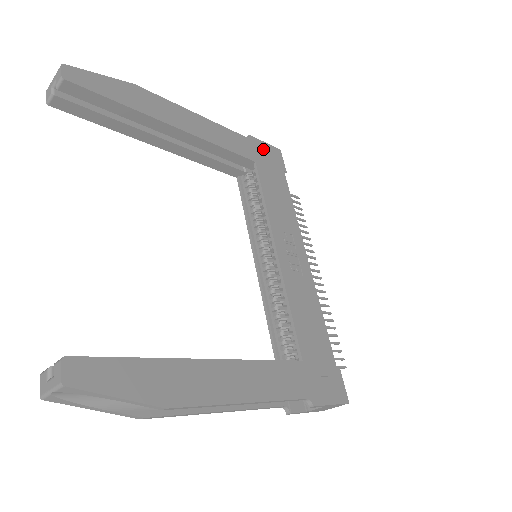
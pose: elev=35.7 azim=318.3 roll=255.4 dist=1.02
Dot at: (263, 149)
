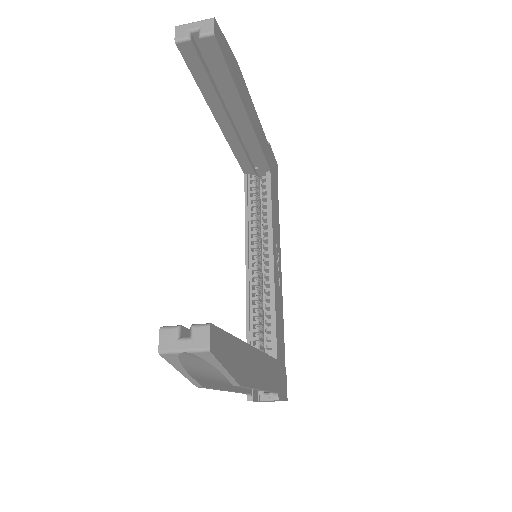
Dot at: (273, 160)
